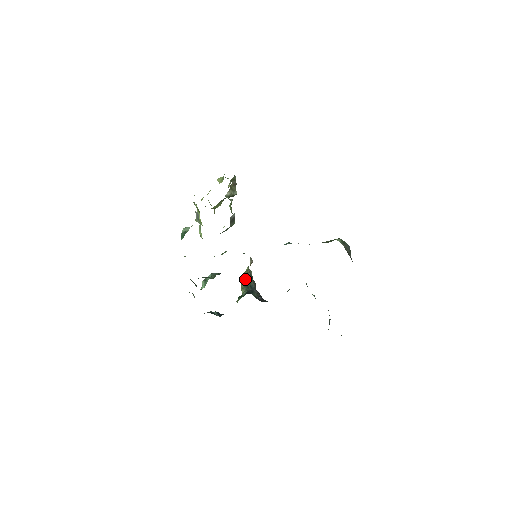
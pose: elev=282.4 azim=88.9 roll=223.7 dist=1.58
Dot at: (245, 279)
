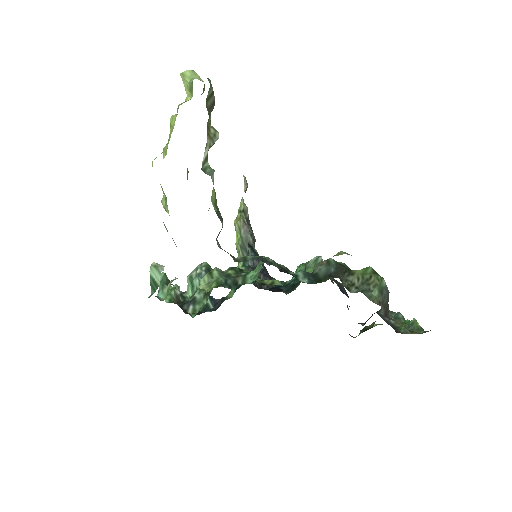
Dot at: (240, 232)
